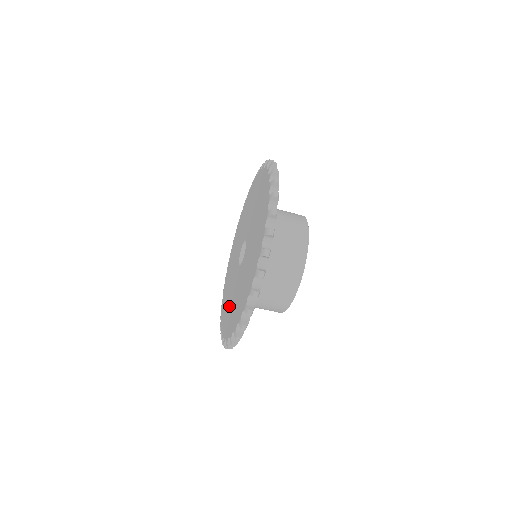
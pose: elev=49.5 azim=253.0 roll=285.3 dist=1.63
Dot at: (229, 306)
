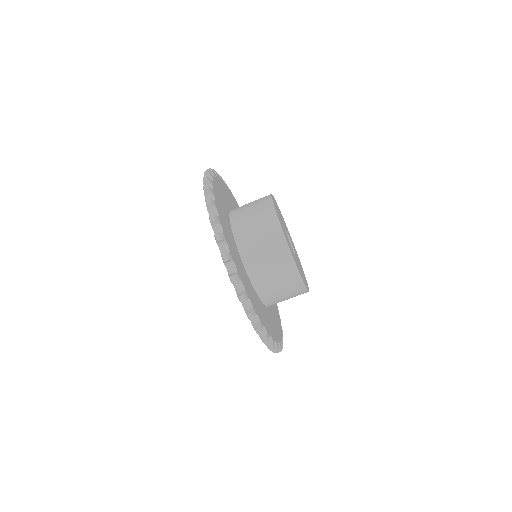
Dot at: occluded
